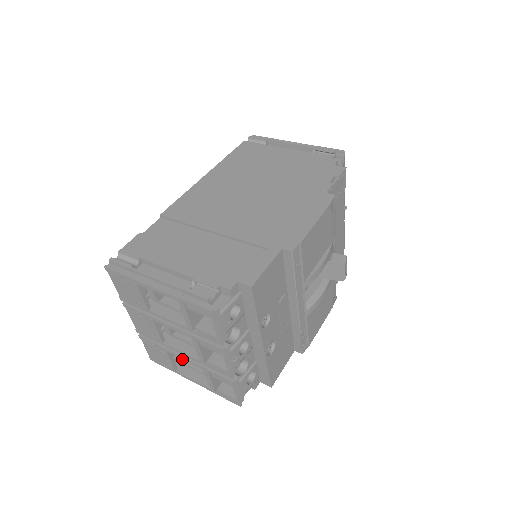
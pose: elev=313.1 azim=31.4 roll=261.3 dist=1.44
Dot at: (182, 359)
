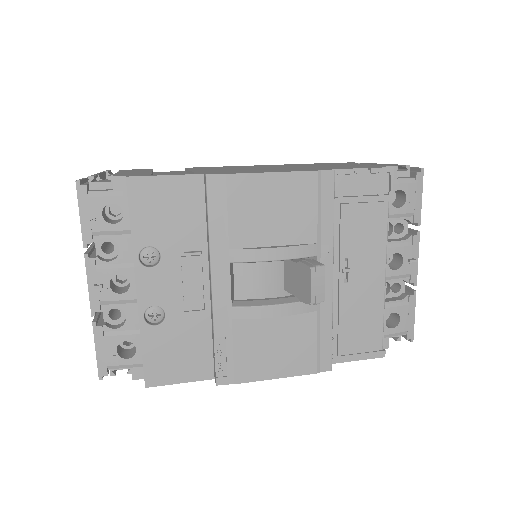
Dot at: occluded
